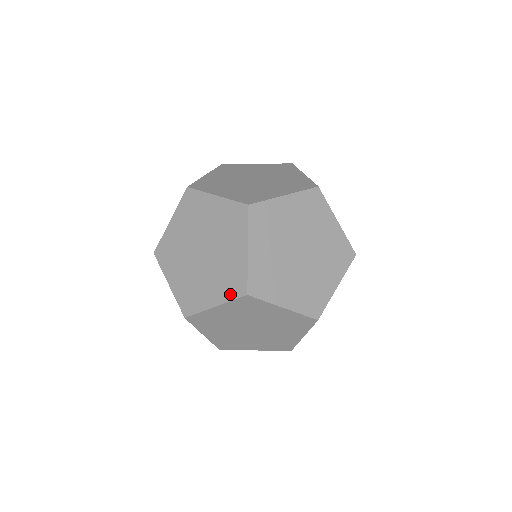
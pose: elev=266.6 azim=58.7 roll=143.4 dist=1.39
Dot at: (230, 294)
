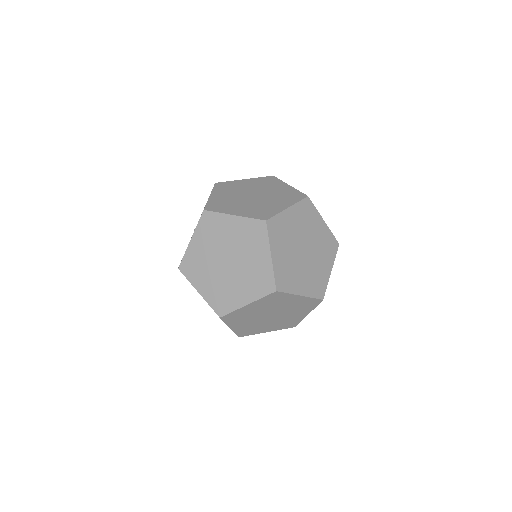
Dot at: (213, 303)
